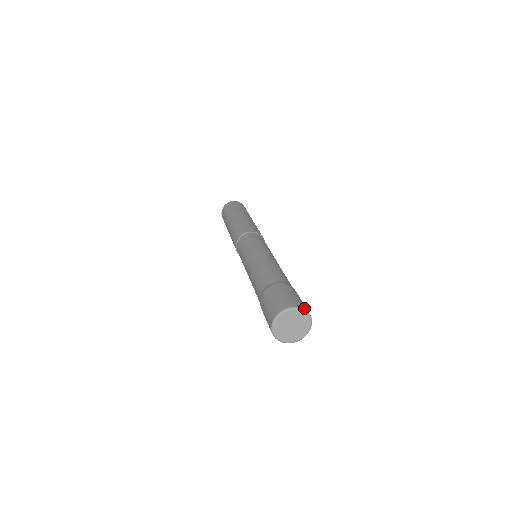
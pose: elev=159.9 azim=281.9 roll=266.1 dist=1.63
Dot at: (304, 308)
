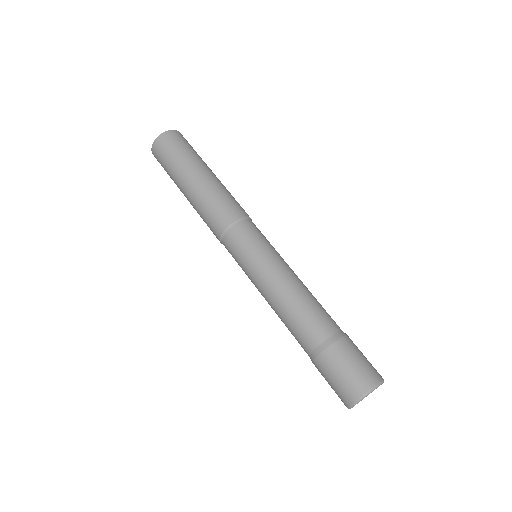
Dot at: (382, 378)
